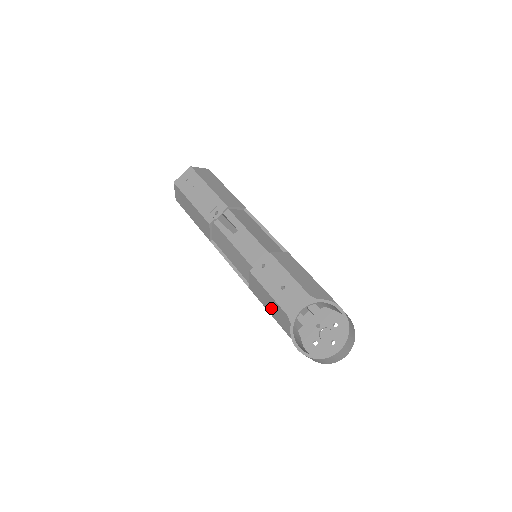
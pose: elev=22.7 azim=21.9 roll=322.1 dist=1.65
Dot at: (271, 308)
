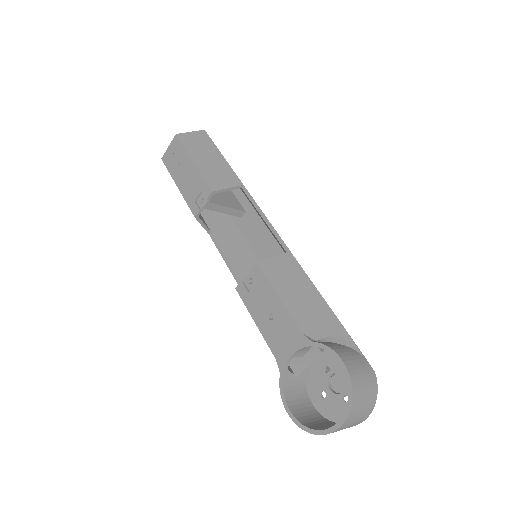
Dot at: occluded
